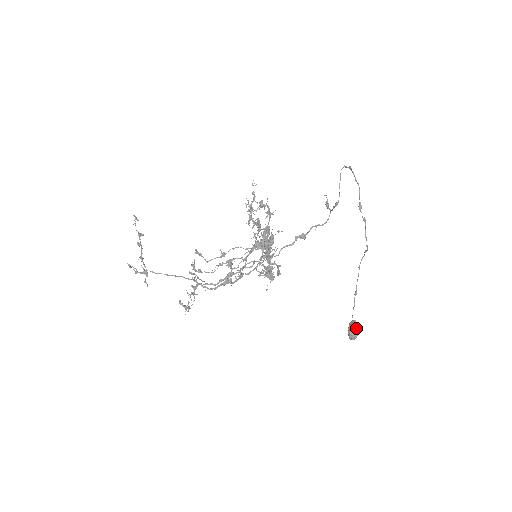
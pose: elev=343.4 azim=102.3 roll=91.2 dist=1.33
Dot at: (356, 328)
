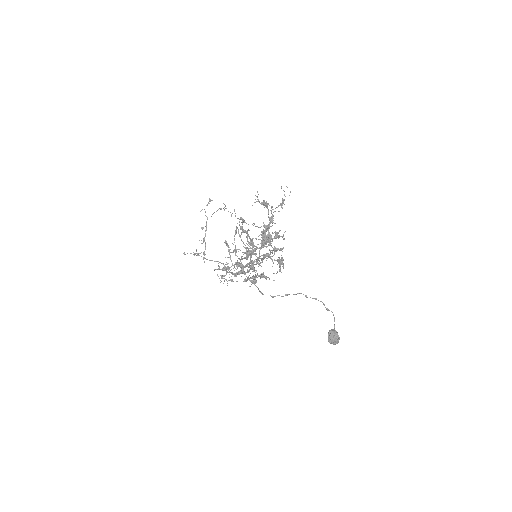
Dot at: (330, 338)
